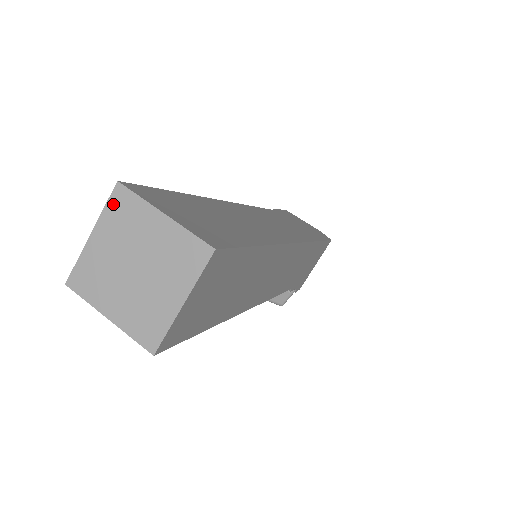
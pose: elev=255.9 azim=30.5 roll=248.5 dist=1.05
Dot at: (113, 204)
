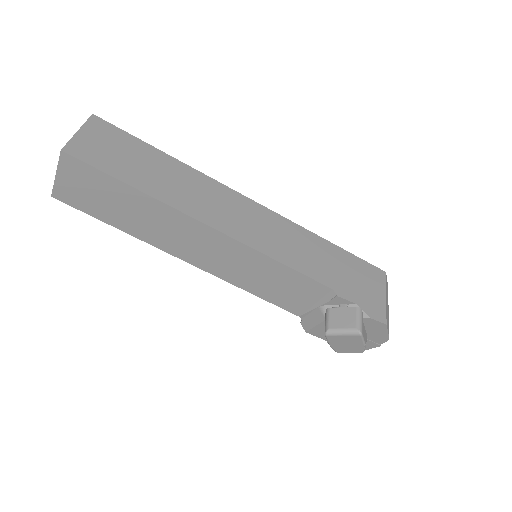
Dot at: occluded
